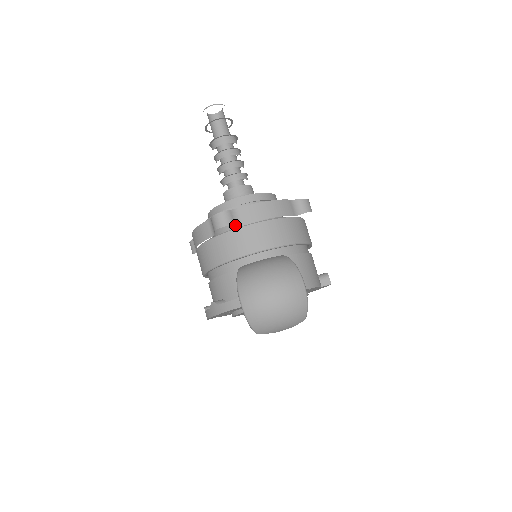
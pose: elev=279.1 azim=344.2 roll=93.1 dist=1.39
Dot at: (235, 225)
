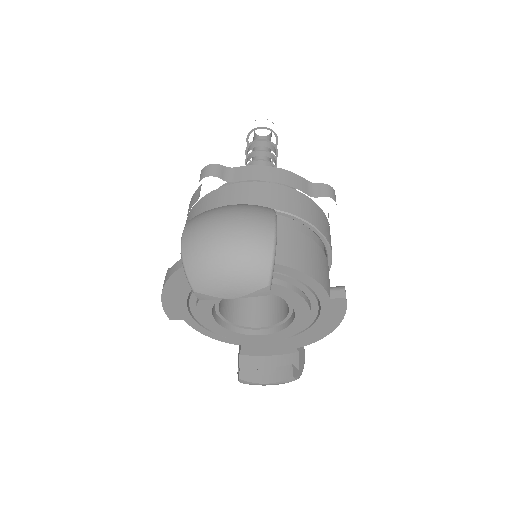
Dot at: (223, 179)
